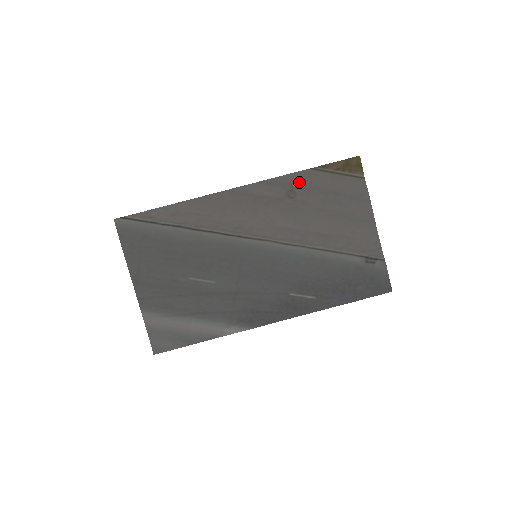
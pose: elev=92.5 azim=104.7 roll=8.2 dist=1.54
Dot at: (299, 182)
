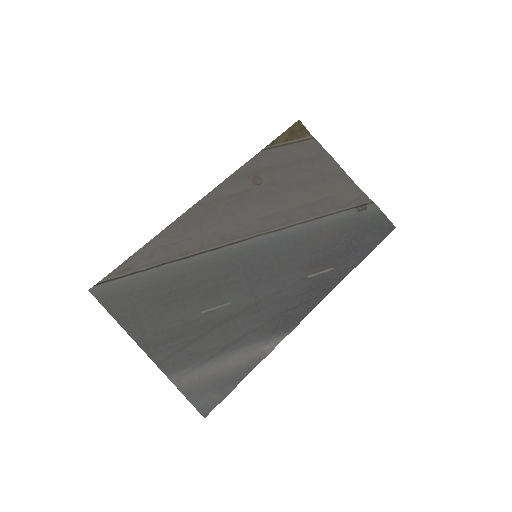
Dot at: (258, 167)
